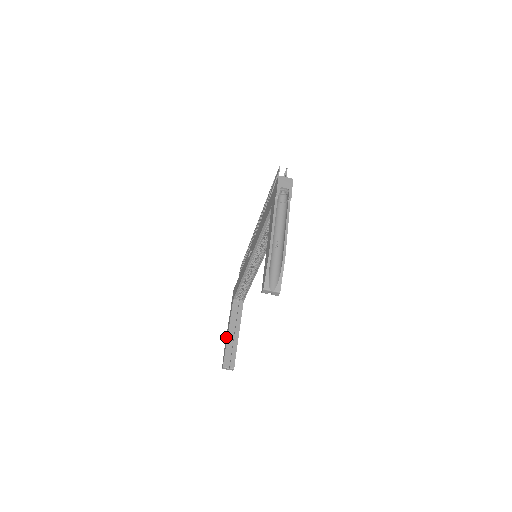
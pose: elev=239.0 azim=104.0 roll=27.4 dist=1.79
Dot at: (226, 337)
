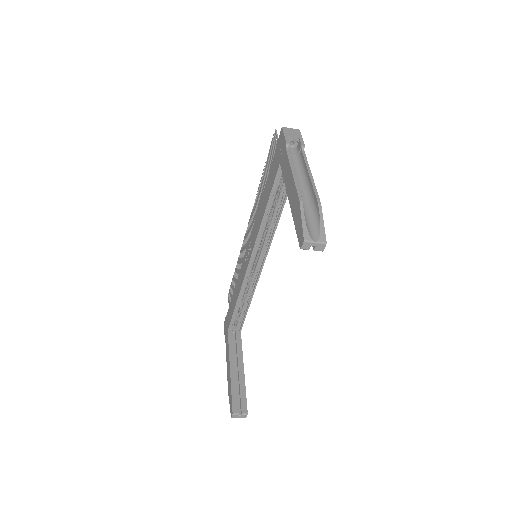
Dot at: (228, 378)
